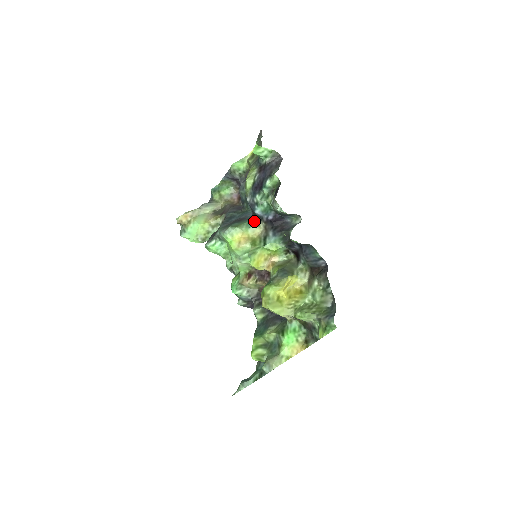
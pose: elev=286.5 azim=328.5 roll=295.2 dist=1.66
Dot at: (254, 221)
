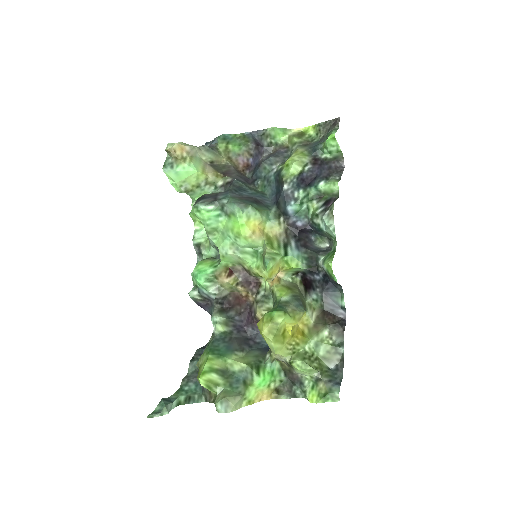
Dot at: (275, 214)
